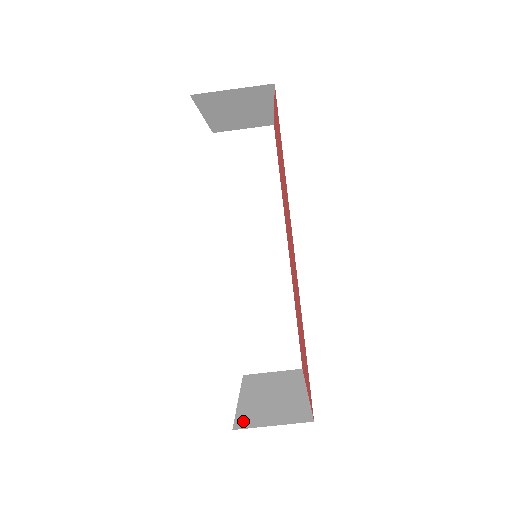
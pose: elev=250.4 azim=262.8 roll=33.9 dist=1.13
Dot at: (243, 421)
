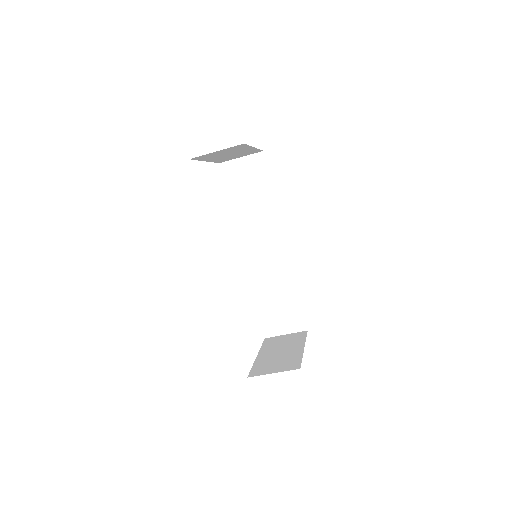
Dot at: (255, 371)
